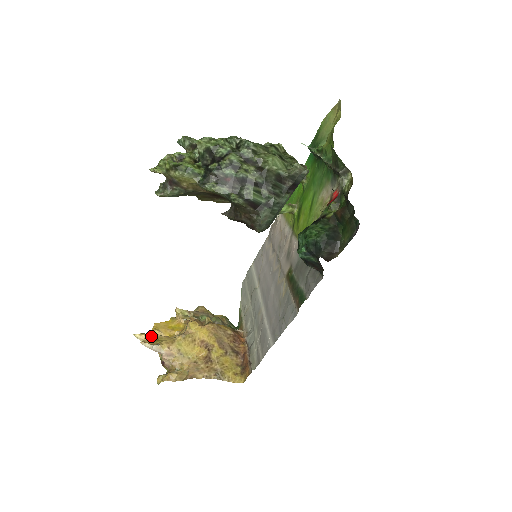
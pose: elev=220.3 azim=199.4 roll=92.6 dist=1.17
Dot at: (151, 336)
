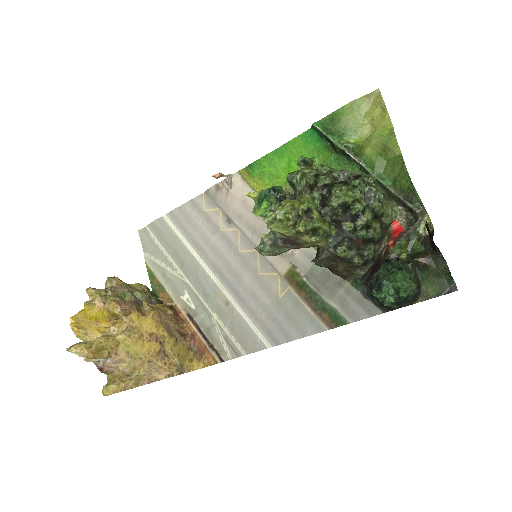
Dot at: (88, 344)
